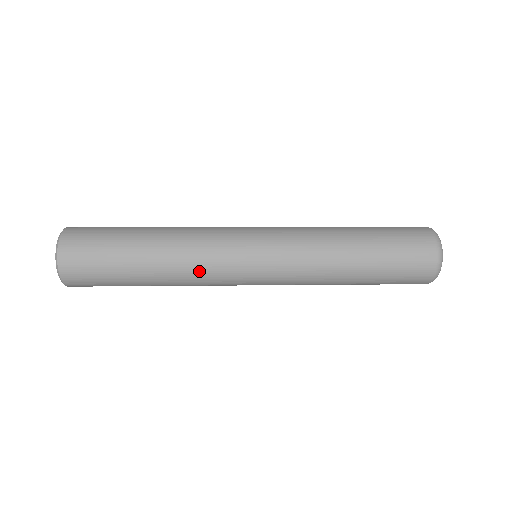
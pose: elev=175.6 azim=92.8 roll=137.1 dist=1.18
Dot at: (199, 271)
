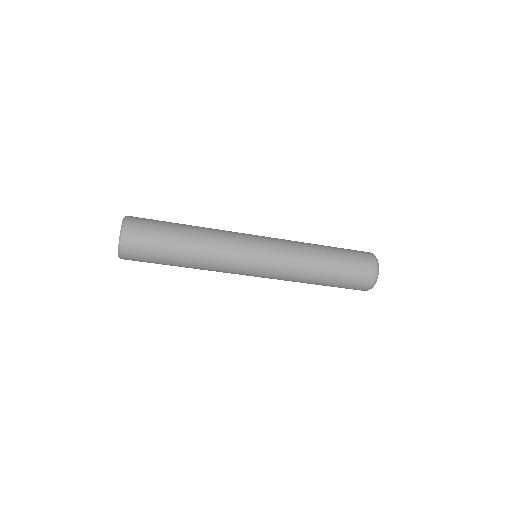
Dot at: (221, 250)
